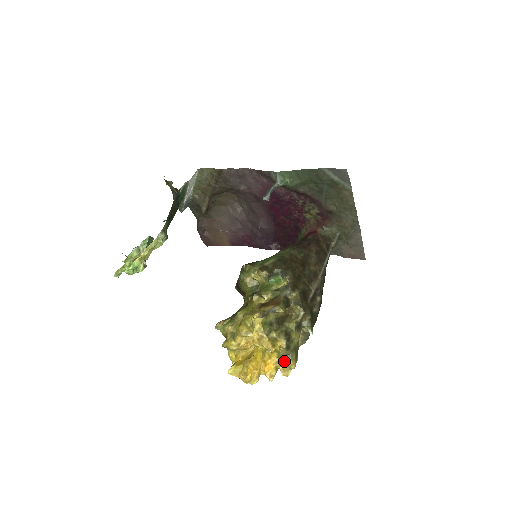
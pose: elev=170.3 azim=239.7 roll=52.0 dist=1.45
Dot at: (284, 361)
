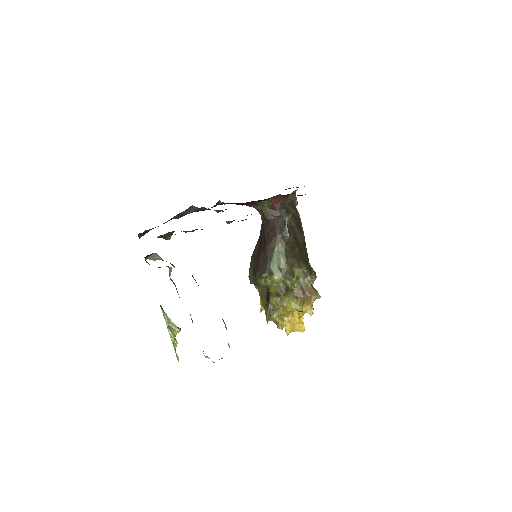
Dot at: occluded
